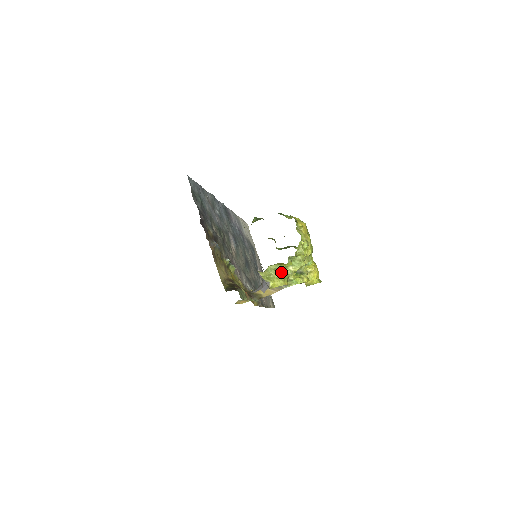
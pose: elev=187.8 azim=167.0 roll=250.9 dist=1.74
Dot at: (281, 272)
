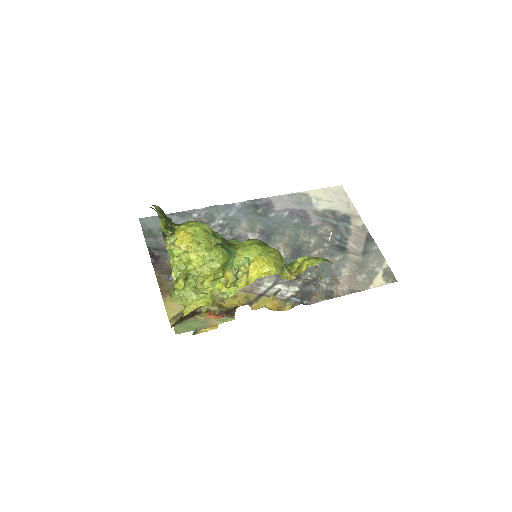
Dot at: (185, 296)
